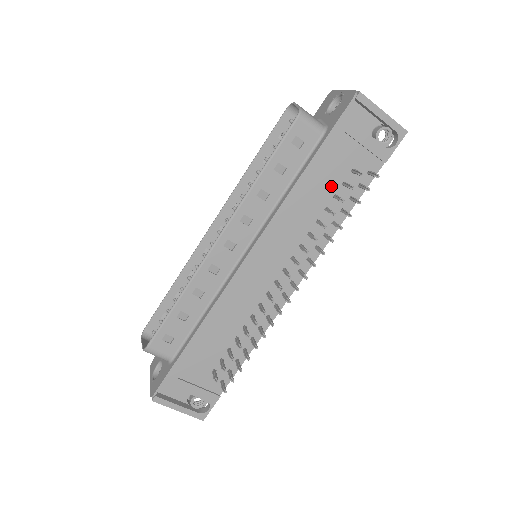
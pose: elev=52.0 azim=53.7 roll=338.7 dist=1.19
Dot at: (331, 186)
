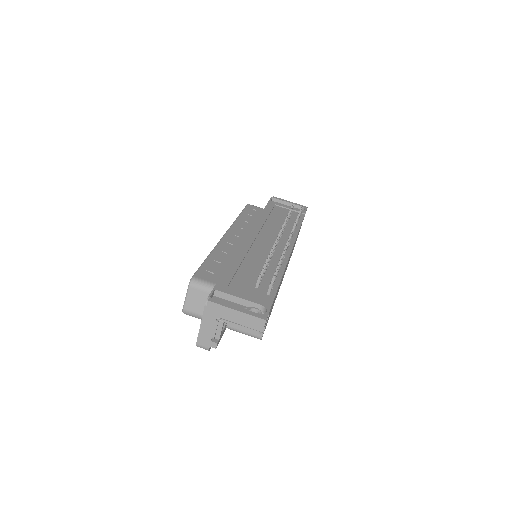
Dot at: (281, 218)
